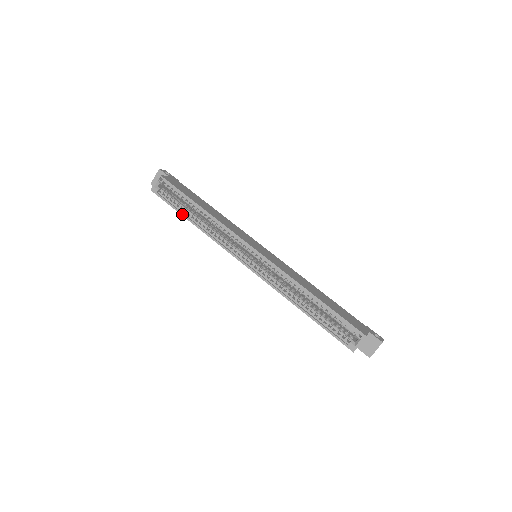
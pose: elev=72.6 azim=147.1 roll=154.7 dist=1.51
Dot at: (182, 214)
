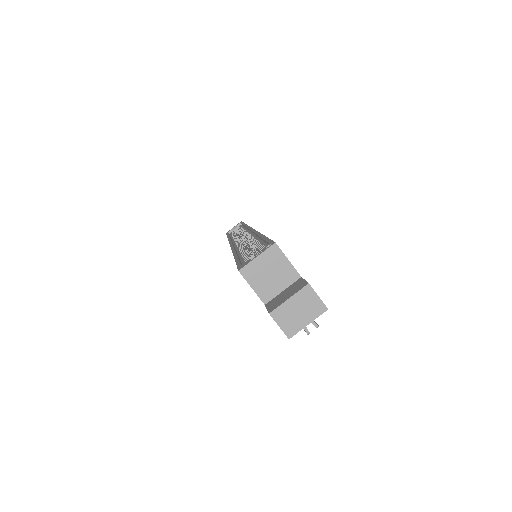
Dot at: occluded
